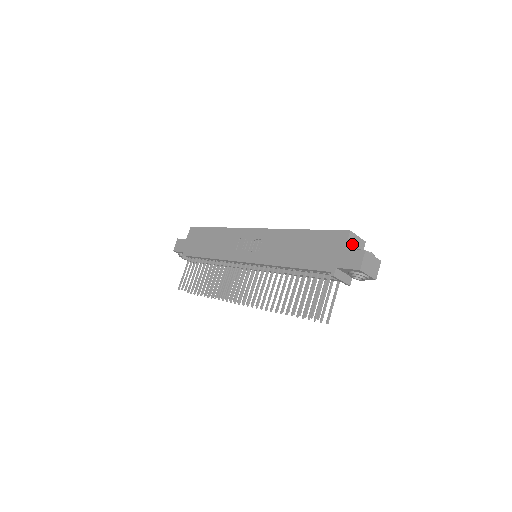
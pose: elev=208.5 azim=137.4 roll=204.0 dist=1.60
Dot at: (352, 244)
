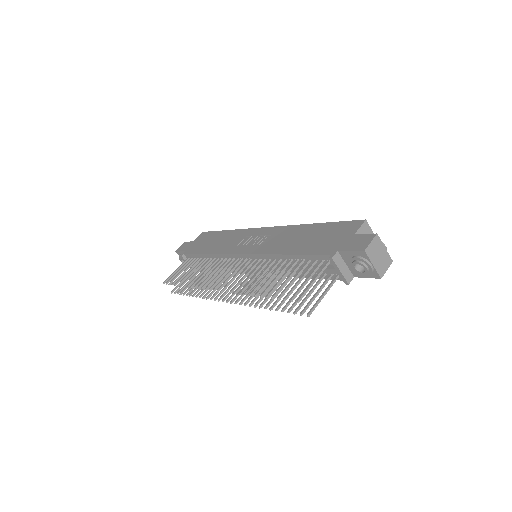
Dot at: occluded
